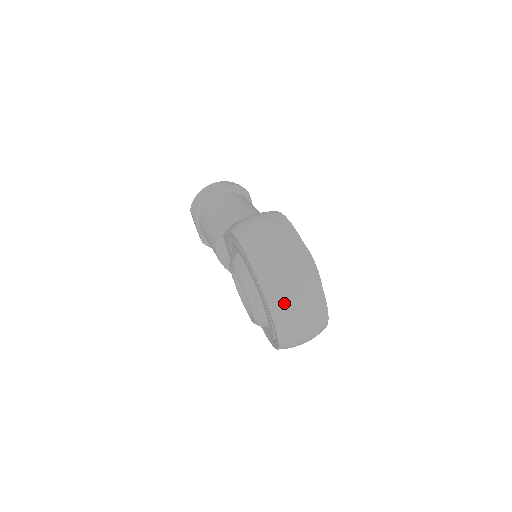
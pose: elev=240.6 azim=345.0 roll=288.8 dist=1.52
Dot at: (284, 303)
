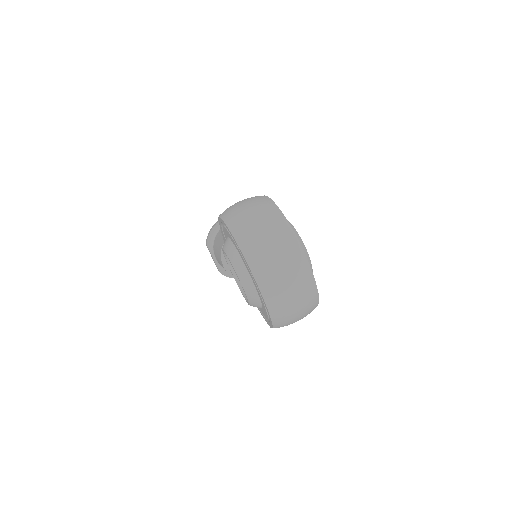
Dot at: (263, 260)
